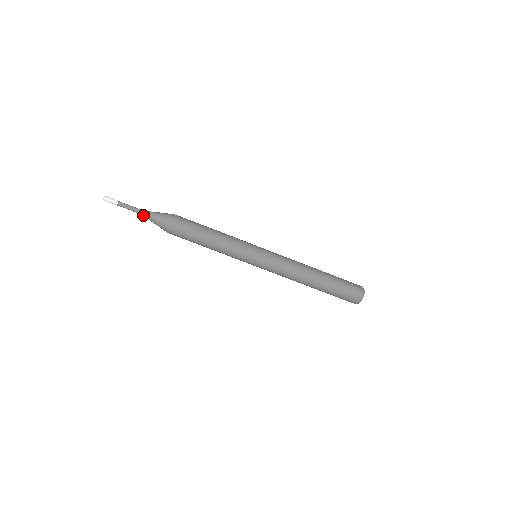
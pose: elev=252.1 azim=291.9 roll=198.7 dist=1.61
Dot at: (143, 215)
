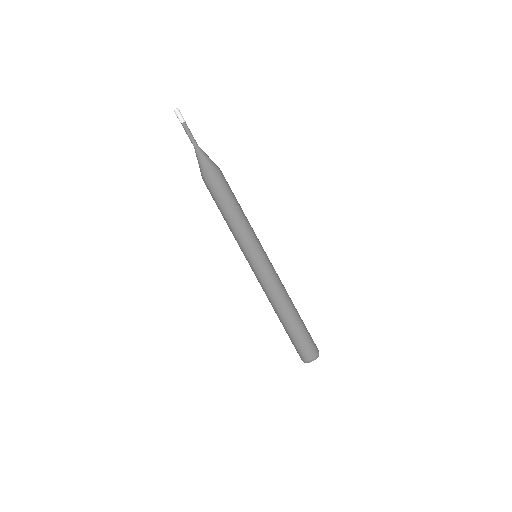
Dot at: (195, 148)
